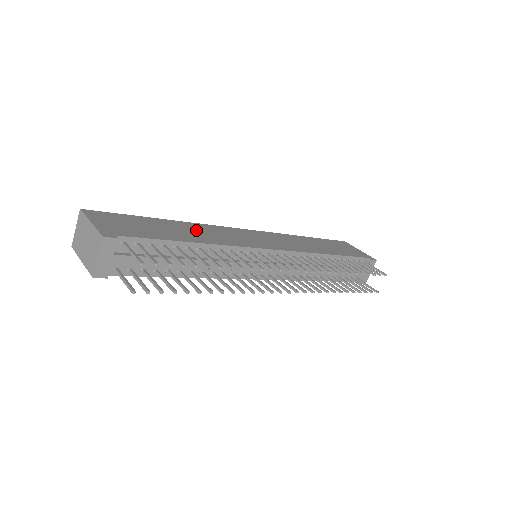
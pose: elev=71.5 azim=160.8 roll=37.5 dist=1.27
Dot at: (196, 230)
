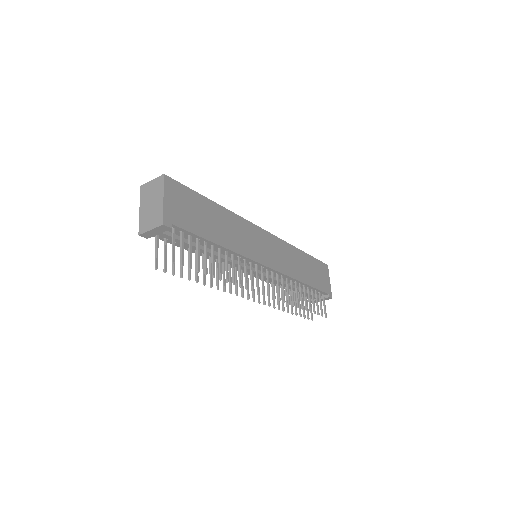
Dot at: (230, 226)
